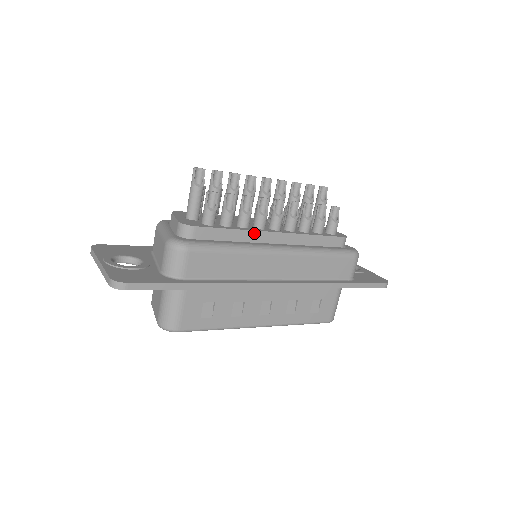
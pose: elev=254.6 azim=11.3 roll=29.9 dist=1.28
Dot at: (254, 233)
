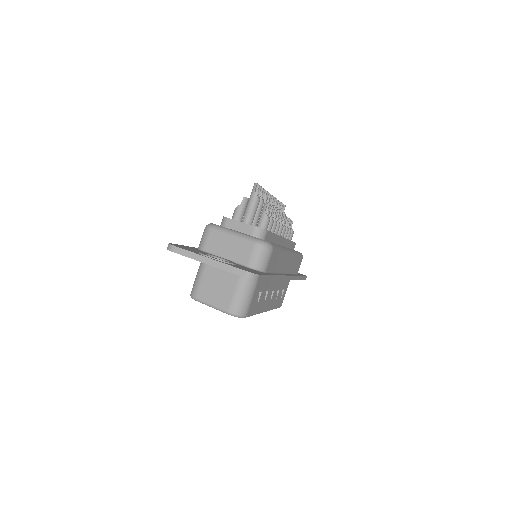
Dot at: (279, 238)
